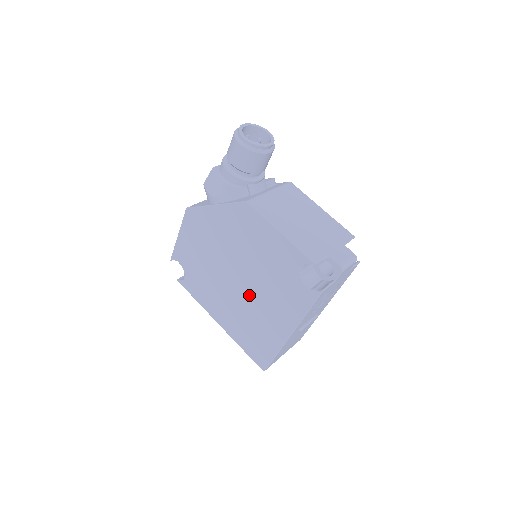
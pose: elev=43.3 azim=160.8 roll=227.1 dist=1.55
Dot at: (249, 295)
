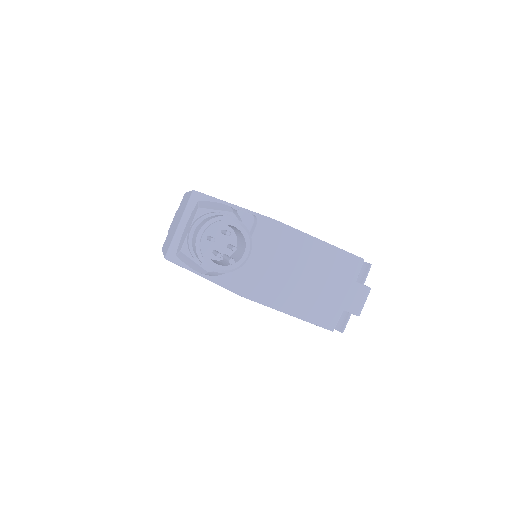
Dot at: occluded
